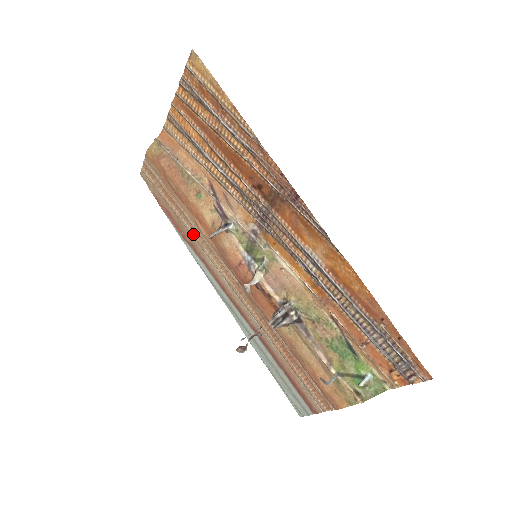
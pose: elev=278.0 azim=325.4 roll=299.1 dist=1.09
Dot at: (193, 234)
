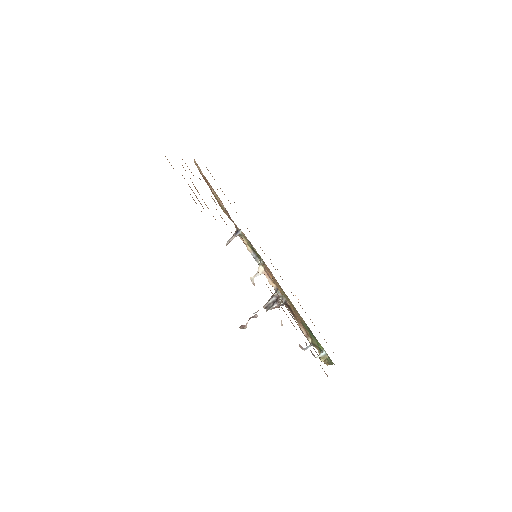
Dot at: occluded
